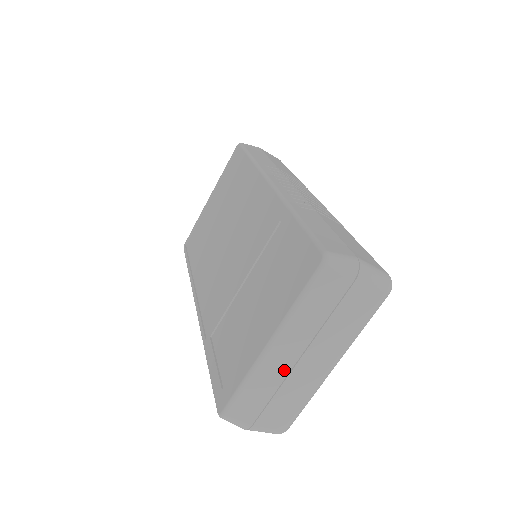
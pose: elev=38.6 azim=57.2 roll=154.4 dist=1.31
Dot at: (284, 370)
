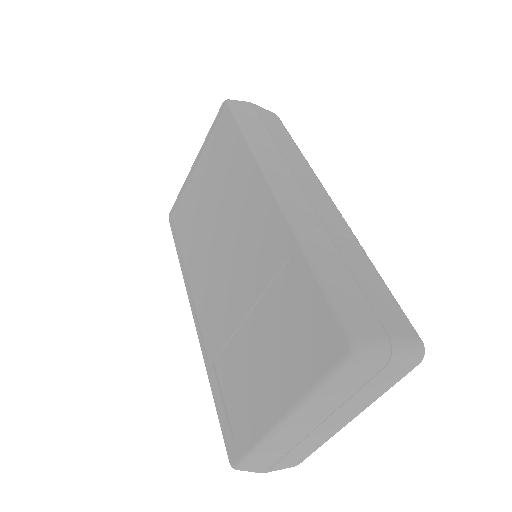
Dot at: (300, 435)
